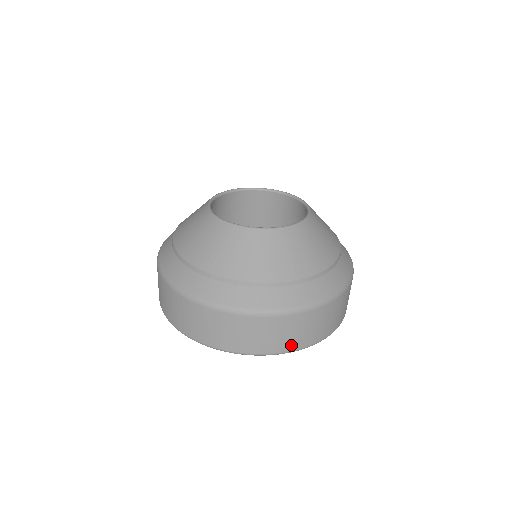
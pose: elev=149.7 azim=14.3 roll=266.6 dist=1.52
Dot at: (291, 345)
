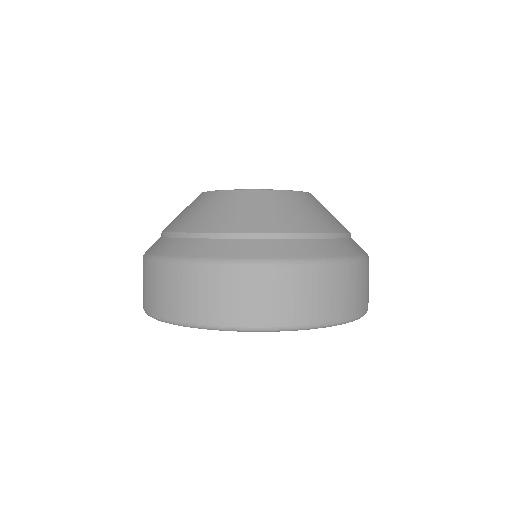
Dot at: (361, 306)
